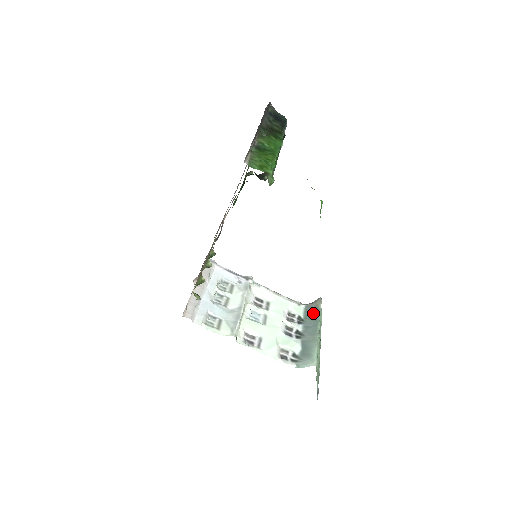
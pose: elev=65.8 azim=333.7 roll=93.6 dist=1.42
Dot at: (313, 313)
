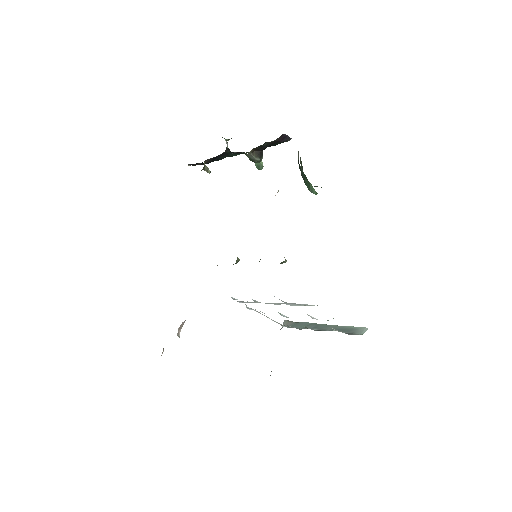
Dot at: (300, 324)
